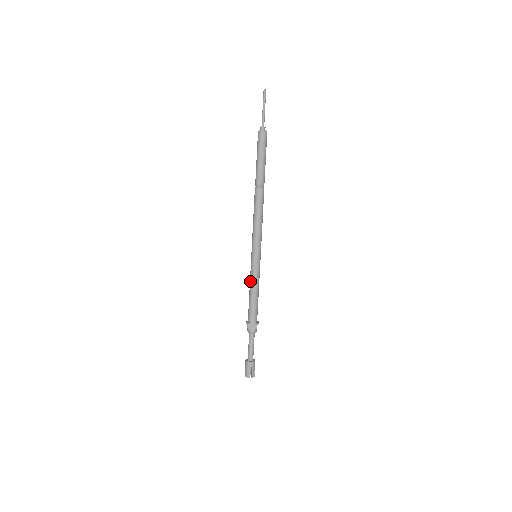
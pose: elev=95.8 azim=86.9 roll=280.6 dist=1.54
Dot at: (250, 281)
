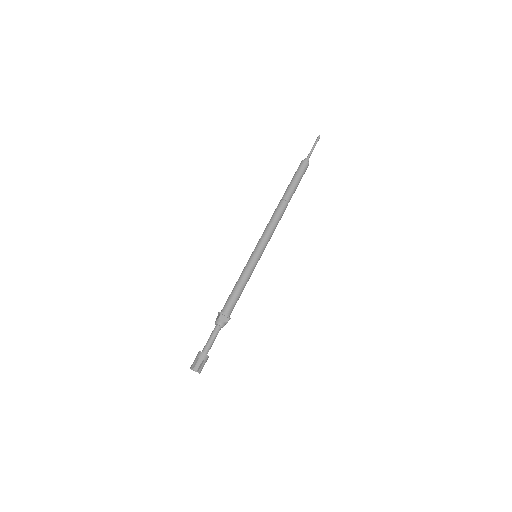
Dot at: (241, 275)
